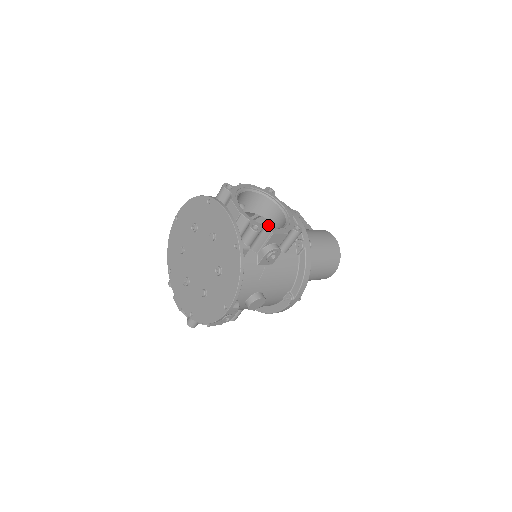
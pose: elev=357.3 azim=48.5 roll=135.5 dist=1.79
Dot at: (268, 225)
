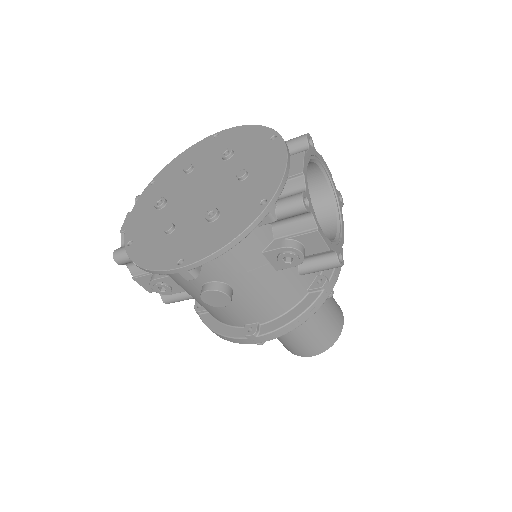
Dot at: occluded
